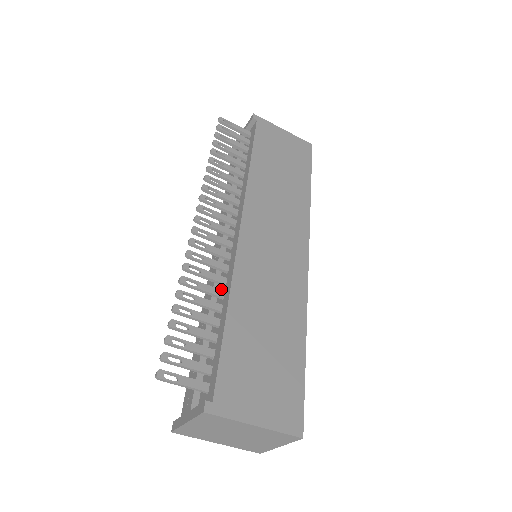
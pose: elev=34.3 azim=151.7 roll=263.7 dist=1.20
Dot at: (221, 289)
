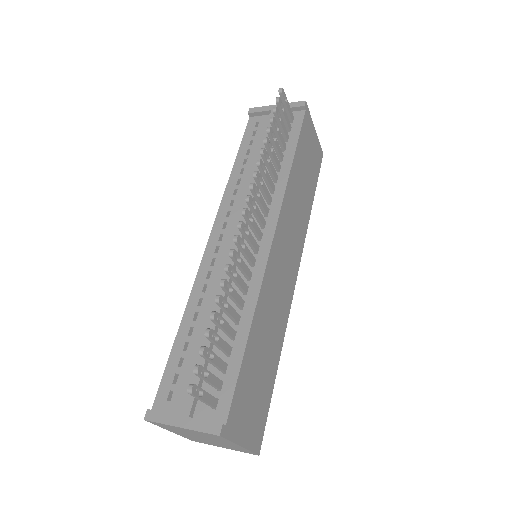
Dot at: occluded
